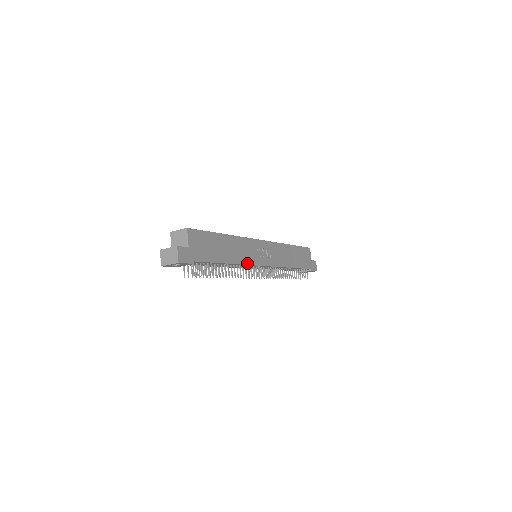
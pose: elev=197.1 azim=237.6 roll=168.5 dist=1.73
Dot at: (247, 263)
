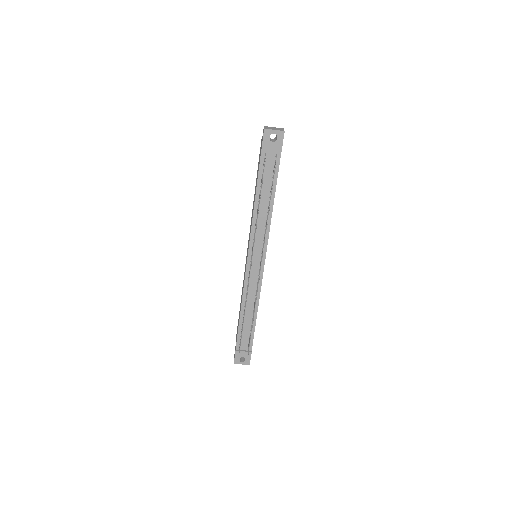
Dot at: occluded
